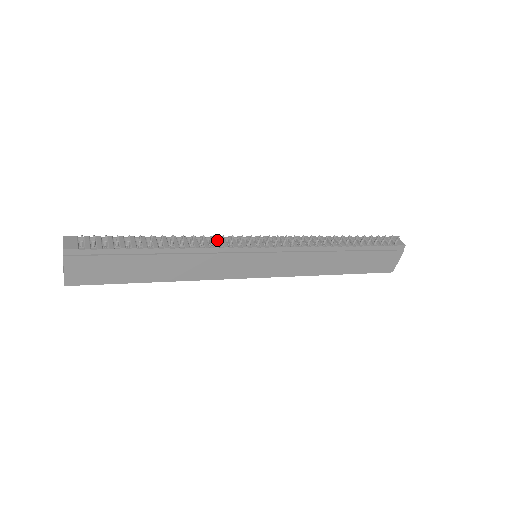
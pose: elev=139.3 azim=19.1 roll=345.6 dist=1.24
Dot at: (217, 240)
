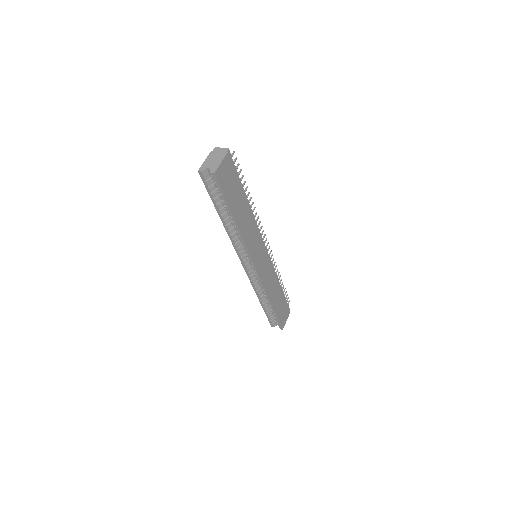
Dot at: occluded
